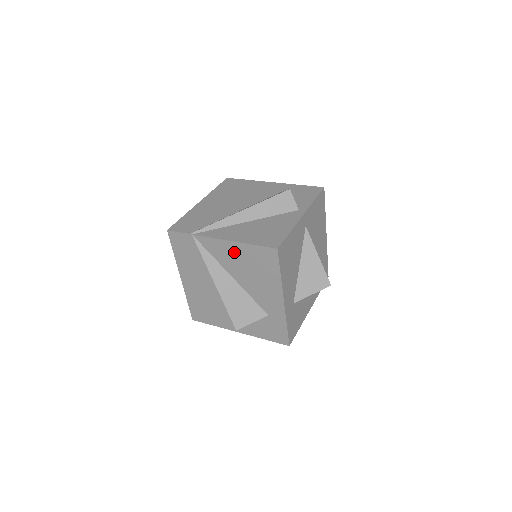
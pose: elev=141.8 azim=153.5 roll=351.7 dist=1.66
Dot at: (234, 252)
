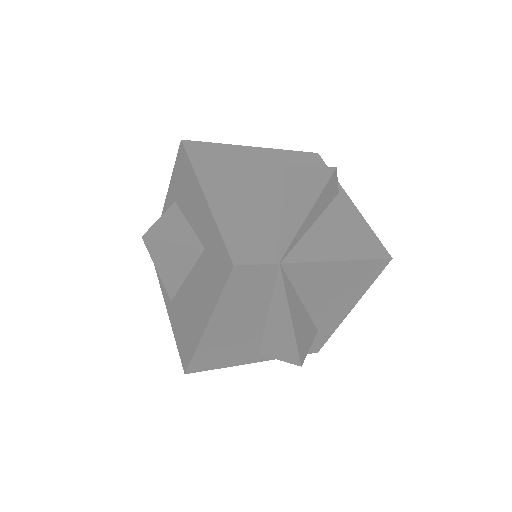
Dot at: (331, 273)
